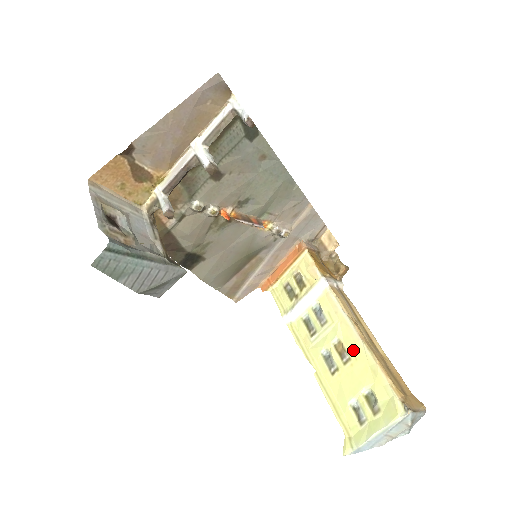
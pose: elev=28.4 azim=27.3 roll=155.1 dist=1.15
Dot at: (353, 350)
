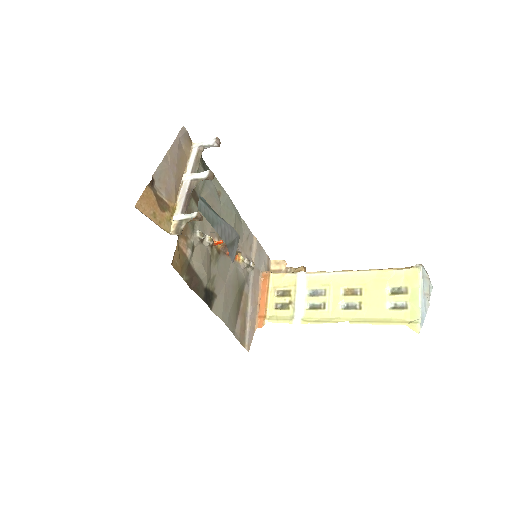
Dot at: (358, 282)
